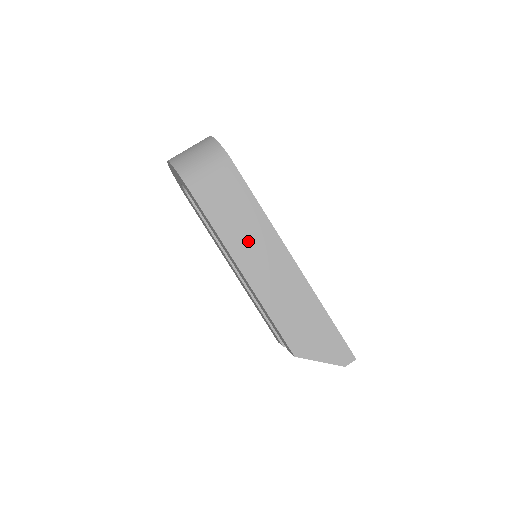
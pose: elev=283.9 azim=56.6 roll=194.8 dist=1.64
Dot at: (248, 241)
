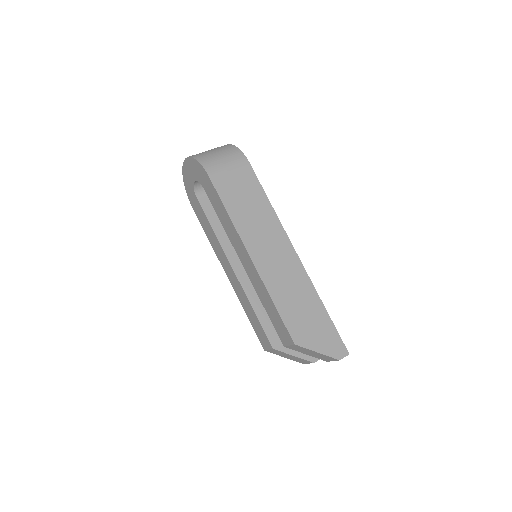
Dot at: (258, 231)
